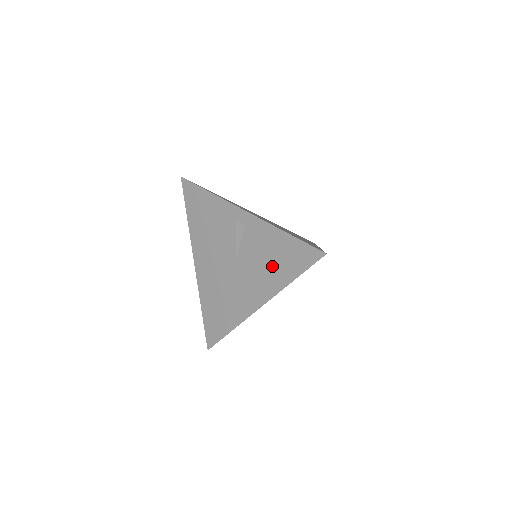
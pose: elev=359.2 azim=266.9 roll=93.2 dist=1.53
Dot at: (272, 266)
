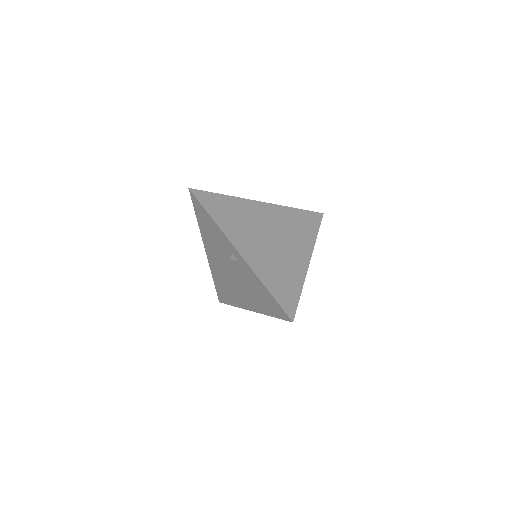
Dot at: (258, 298)
